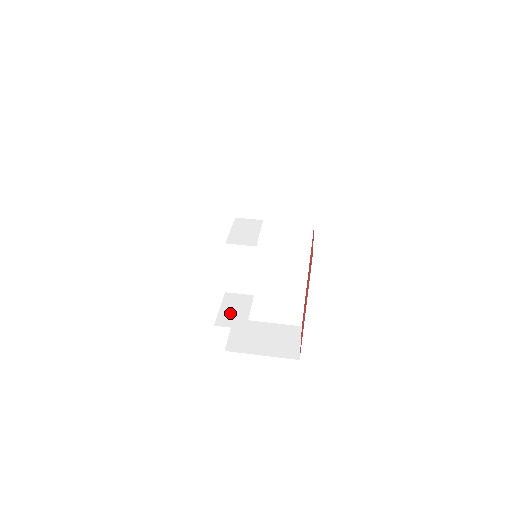
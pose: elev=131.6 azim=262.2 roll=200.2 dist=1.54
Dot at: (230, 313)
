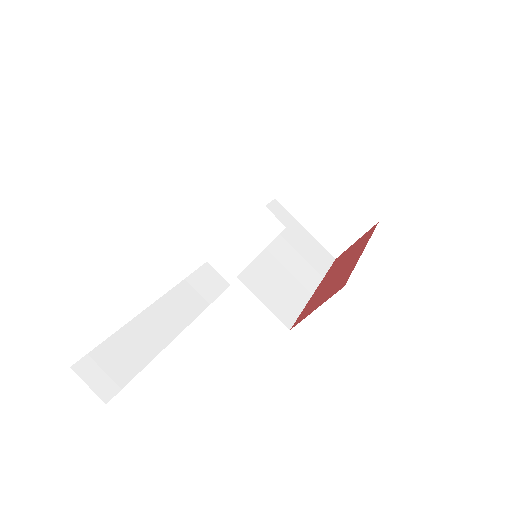
Dot at: occluded
